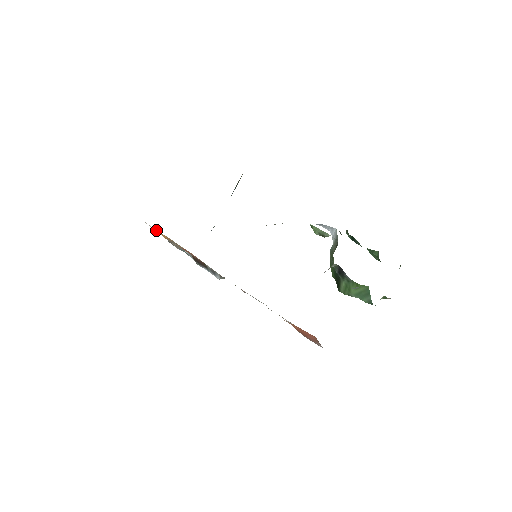
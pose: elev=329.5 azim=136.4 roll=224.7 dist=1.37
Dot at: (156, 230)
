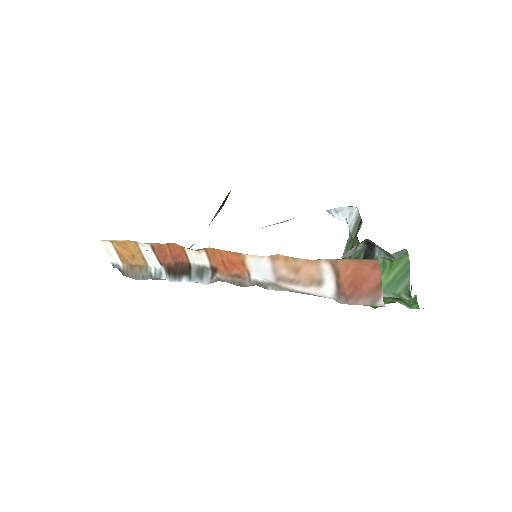
Dot at: (116, 246)
